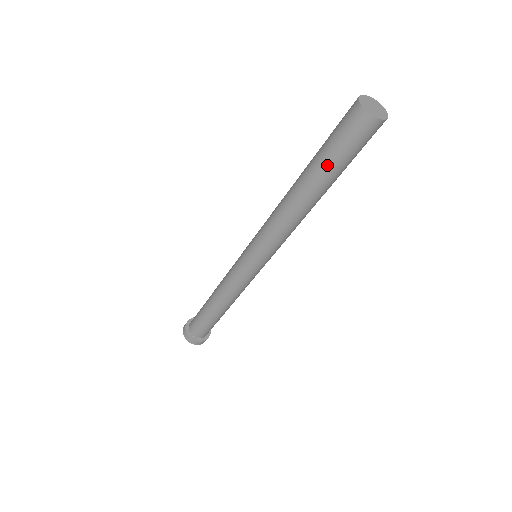
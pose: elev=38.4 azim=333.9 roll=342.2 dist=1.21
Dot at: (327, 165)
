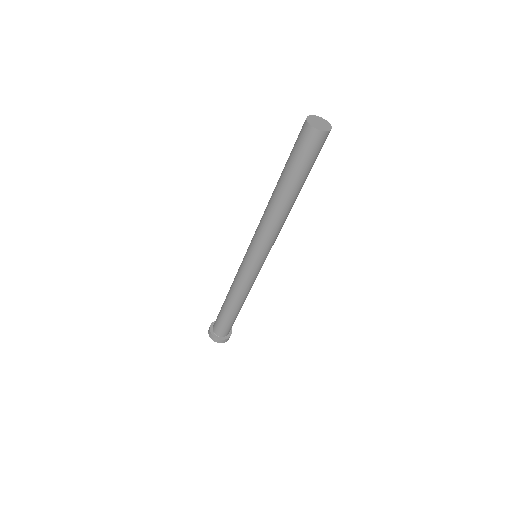
Dot at: (297, 174)
